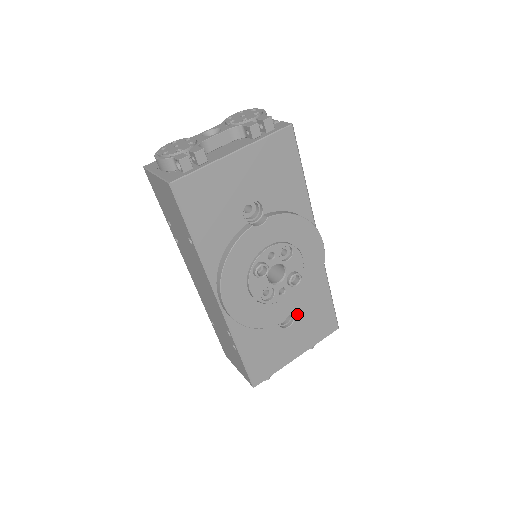
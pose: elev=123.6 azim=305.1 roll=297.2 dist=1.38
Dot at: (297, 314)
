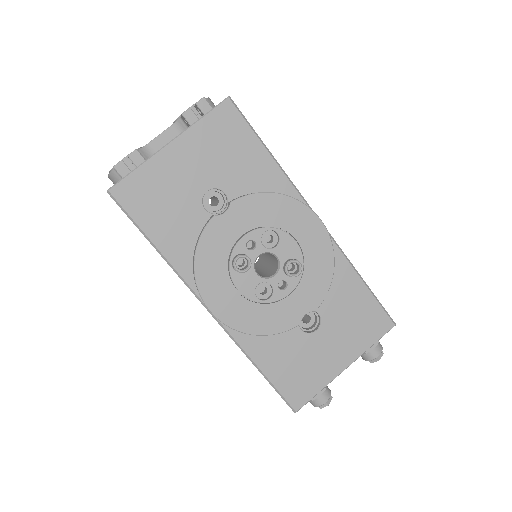
Dot at: (322, 313)
